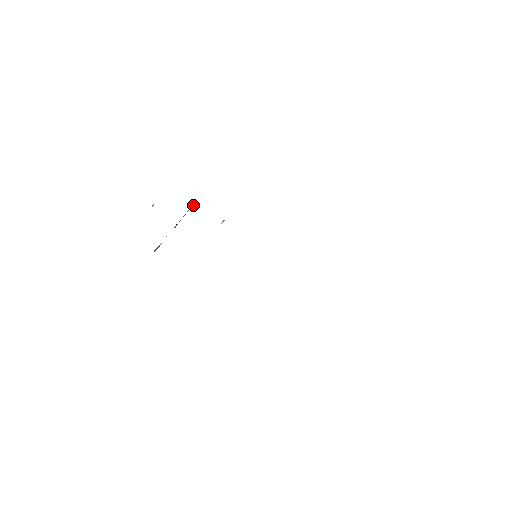
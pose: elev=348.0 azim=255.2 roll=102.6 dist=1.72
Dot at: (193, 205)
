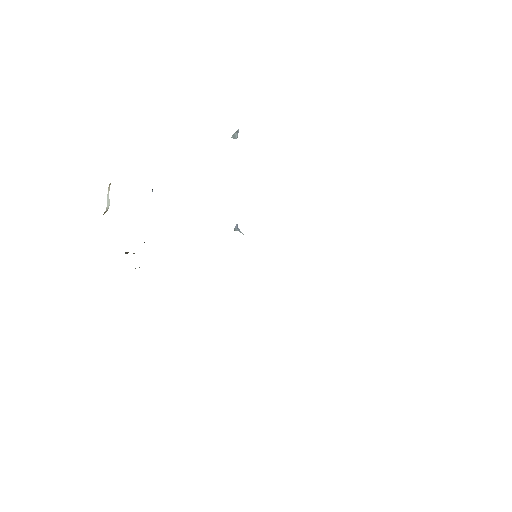
Dot at: occluded
